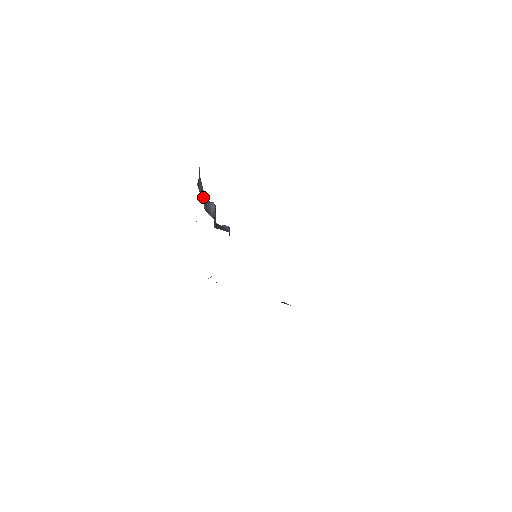
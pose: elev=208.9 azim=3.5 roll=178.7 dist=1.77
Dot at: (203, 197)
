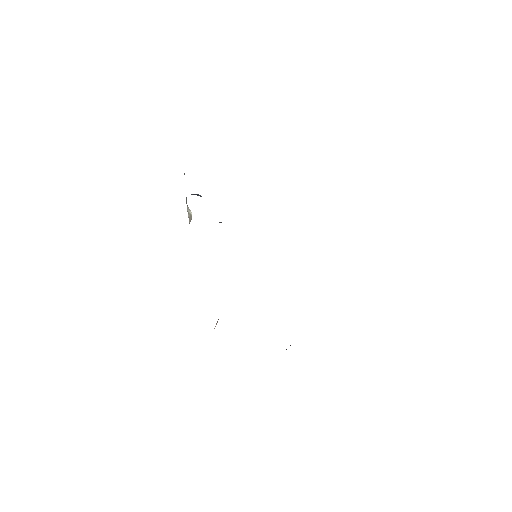
Dot at: occluded
